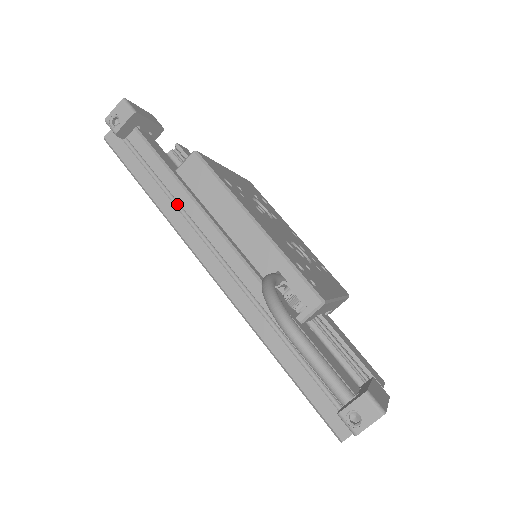
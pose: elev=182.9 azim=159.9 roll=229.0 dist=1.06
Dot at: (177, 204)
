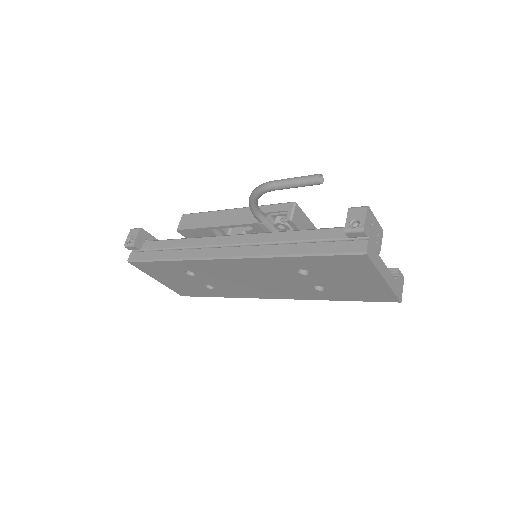
Dot at: (187, 248)
